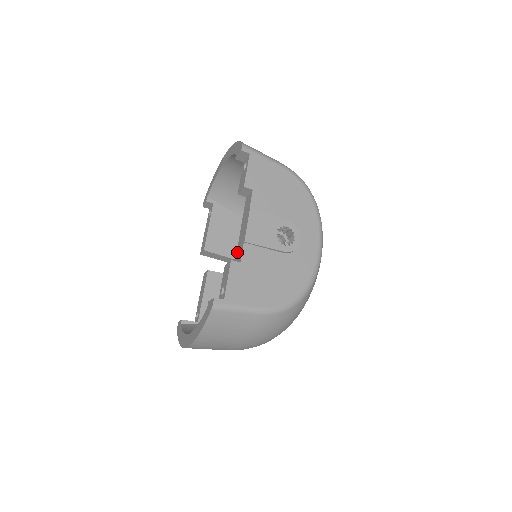
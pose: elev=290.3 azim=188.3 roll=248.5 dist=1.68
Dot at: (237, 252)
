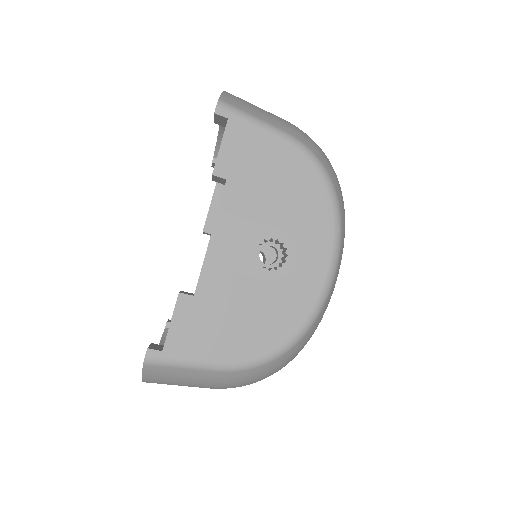
Dot at: occluded
